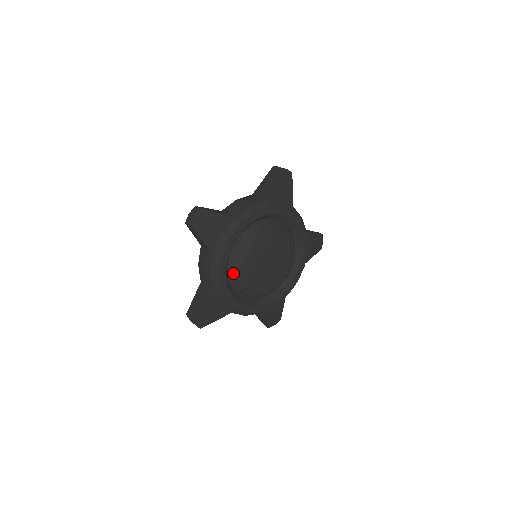
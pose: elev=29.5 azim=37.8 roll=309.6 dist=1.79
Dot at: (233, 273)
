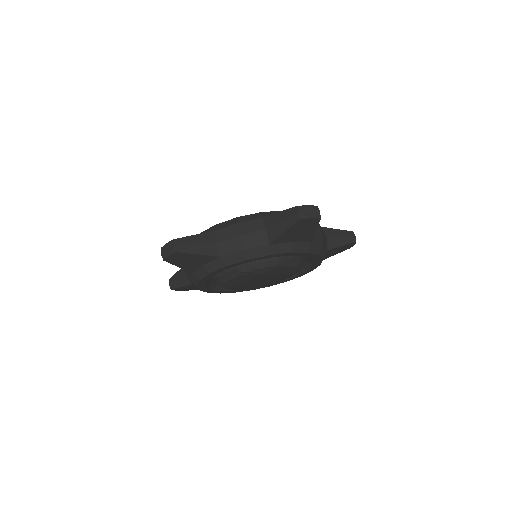
Dot at: (215, 281)
